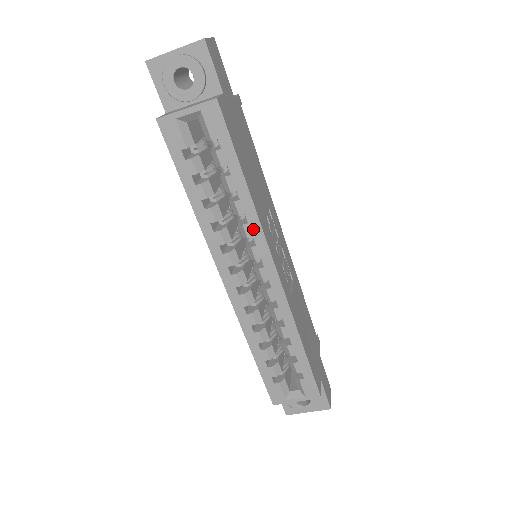
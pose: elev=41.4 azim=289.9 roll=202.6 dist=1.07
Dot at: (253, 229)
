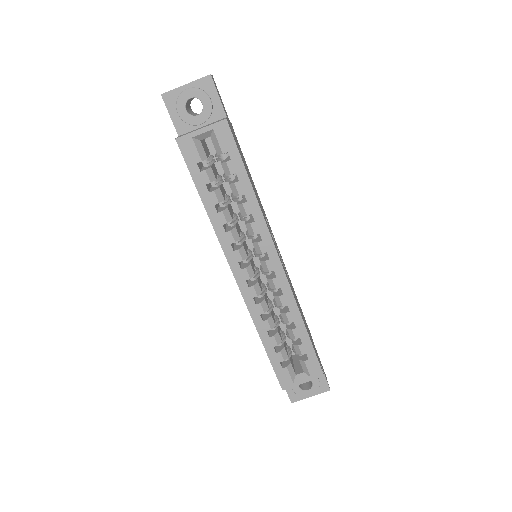
Dot at: (259, 226)
